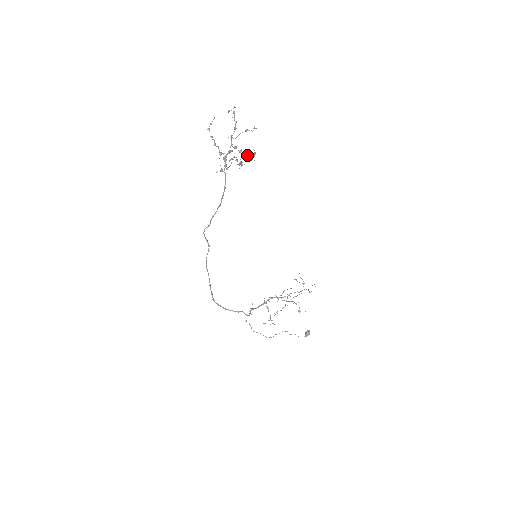
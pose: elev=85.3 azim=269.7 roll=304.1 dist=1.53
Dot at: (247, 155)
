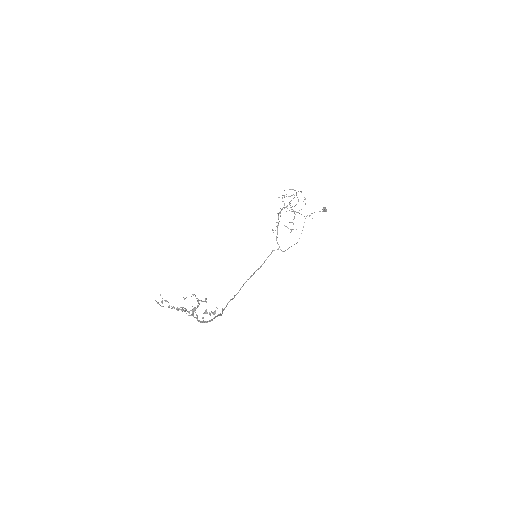
Dot at: occluded
